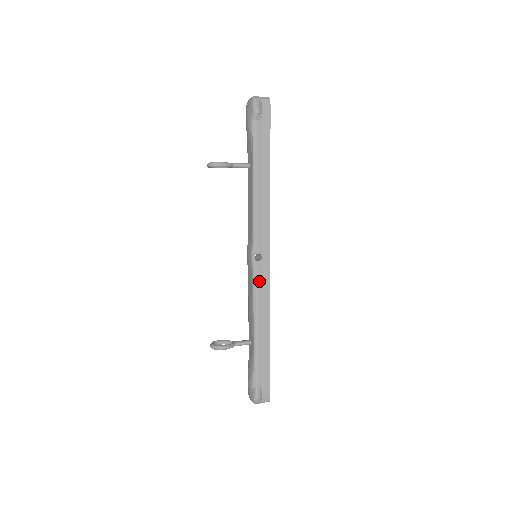
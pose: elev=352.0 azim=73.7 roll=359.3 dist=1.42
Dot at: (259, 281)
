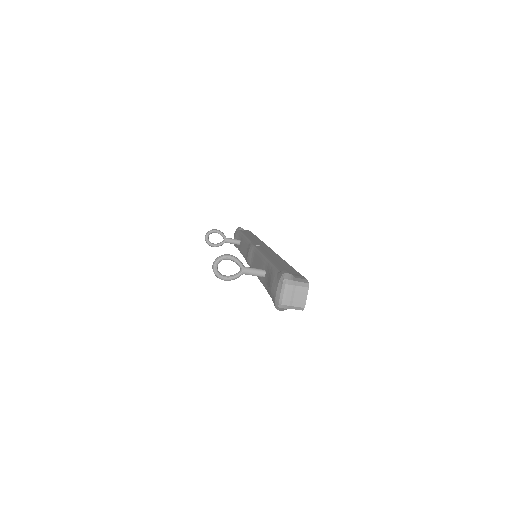
Dot at: (262, 249)
